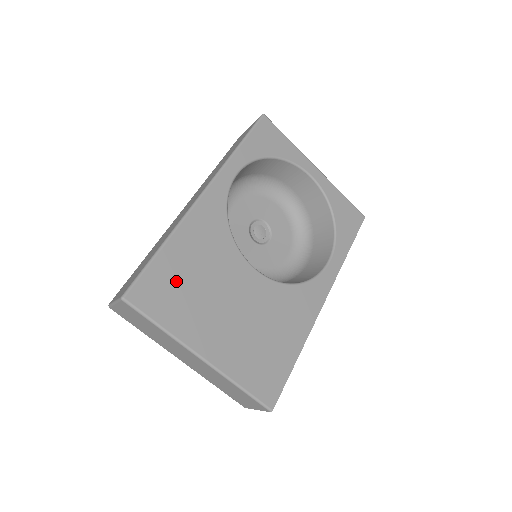
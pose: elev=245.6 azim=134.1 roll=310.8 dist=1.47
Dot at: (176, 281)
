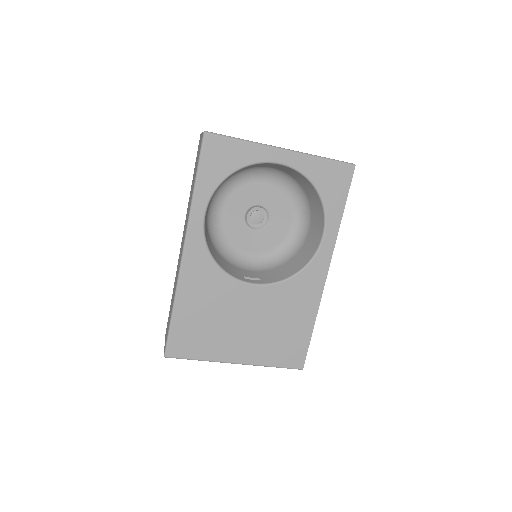
Dot at: (195, 328)
